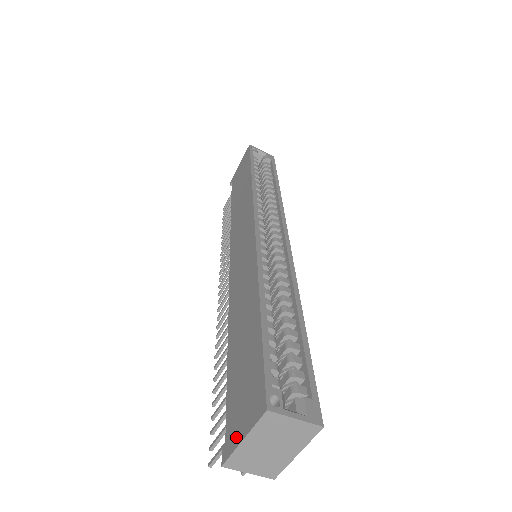
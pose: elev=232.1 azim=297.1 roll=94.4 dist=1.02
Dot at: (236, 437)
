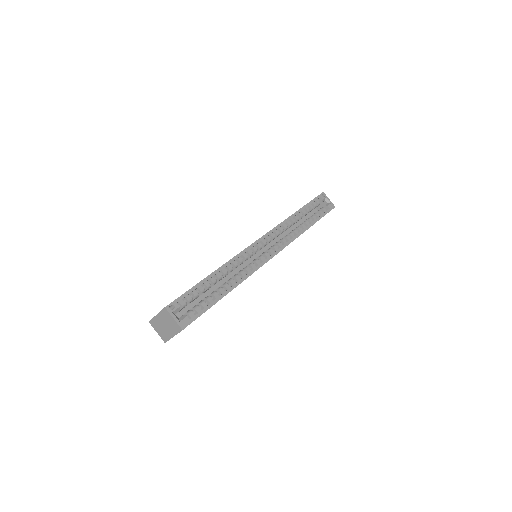
Dot at: occluded
